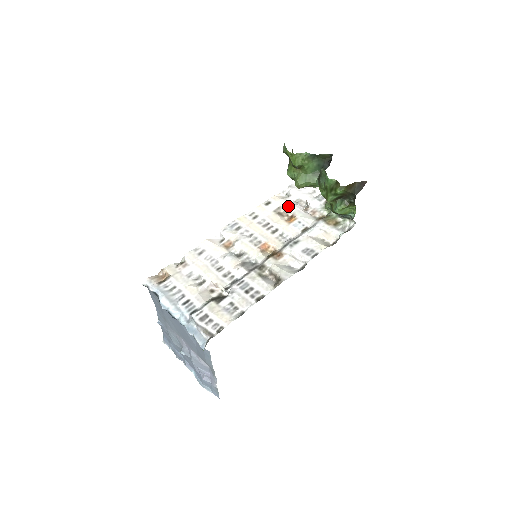
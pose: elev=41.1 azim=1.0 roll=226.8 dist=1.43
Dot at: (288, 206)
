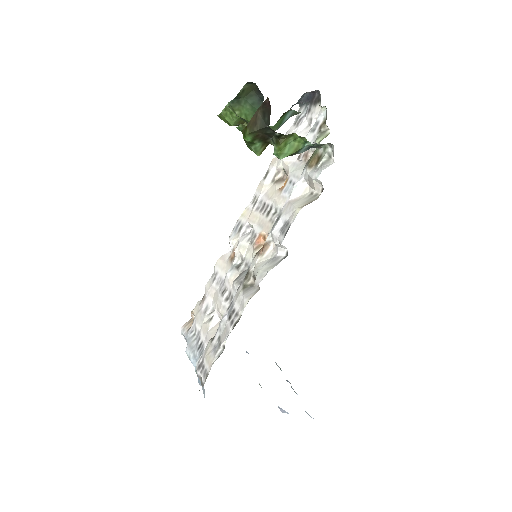
Dot at: (283, 165)
